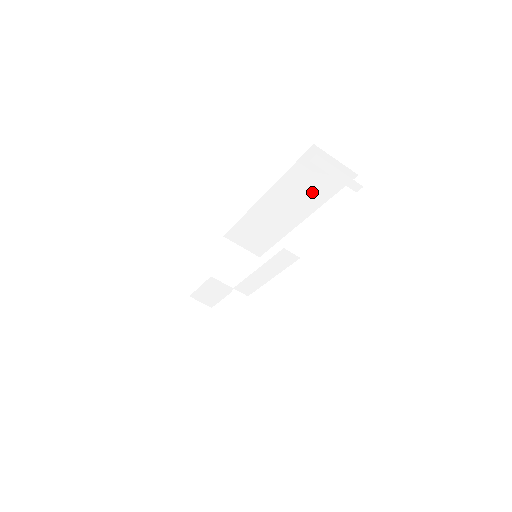
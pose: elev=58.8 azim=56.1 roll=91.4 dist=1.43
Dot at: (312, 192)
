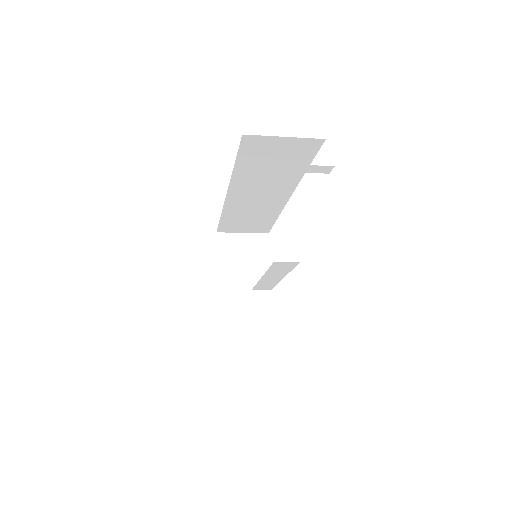
Dot at: (280, 172)
